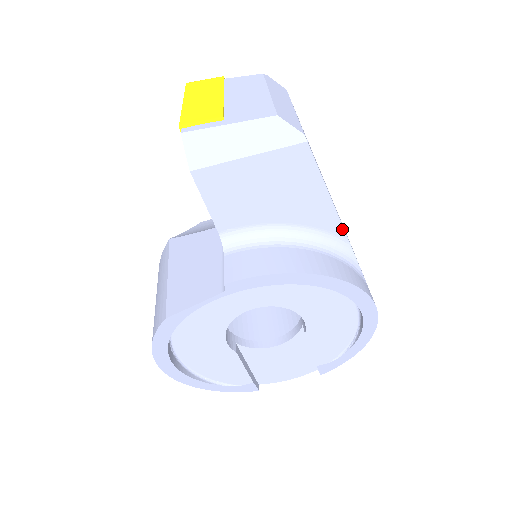
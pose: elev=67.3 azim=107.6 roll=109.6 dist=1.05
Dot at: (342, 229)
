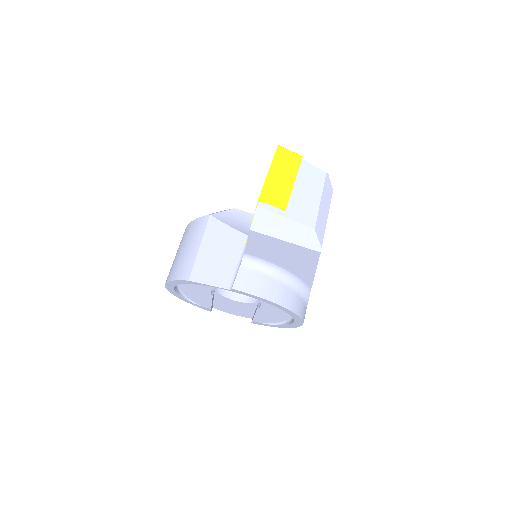
Dot at: (311, 284)
